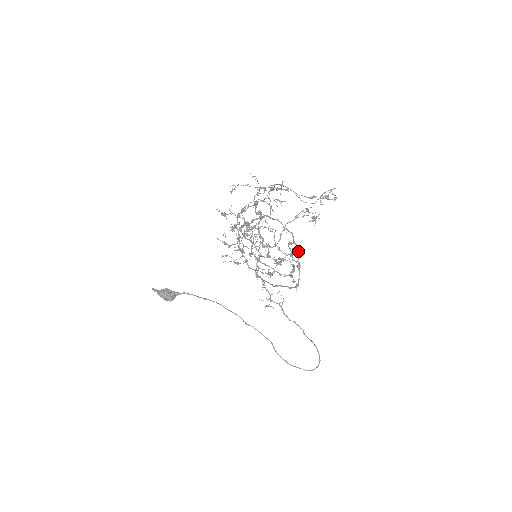
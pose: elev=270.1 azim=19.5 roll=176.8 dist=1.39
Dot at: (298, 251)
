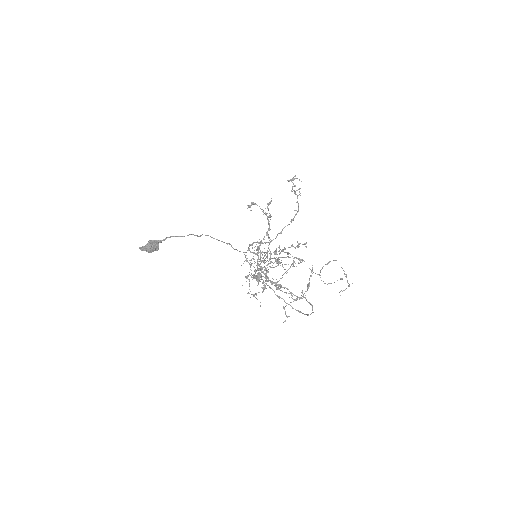
Dot at: occluded
